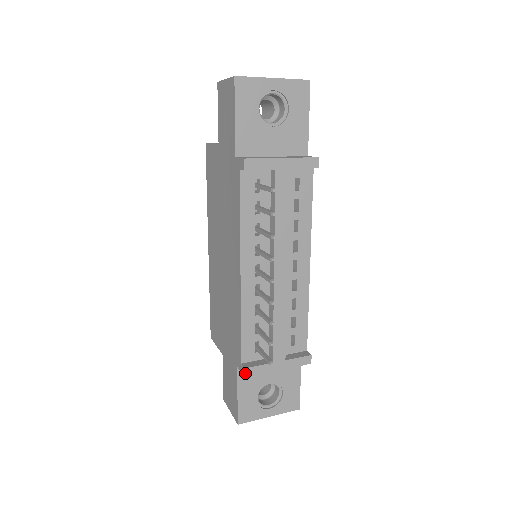
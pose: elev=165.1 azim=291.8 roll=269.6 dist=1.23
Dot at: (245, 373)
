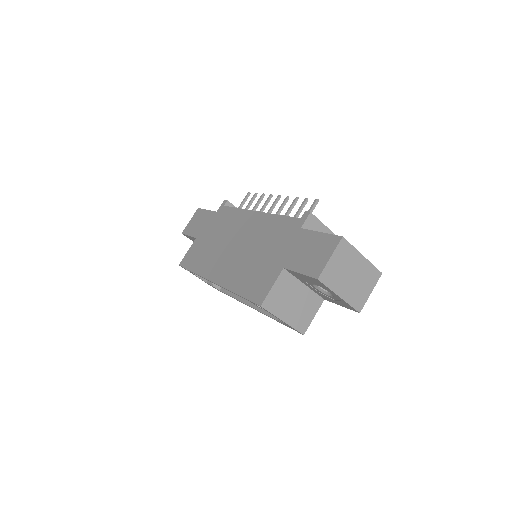
Dot at: (308, 212)
